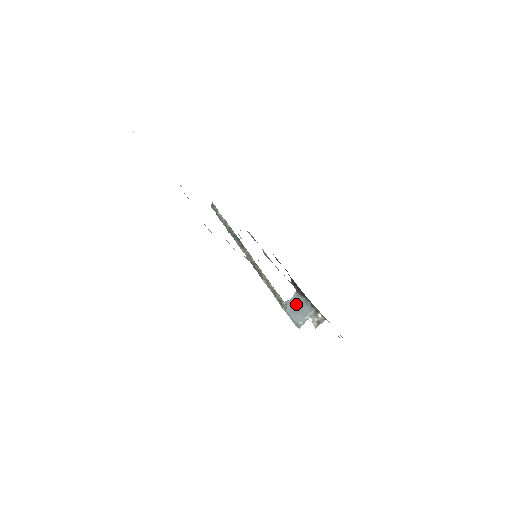
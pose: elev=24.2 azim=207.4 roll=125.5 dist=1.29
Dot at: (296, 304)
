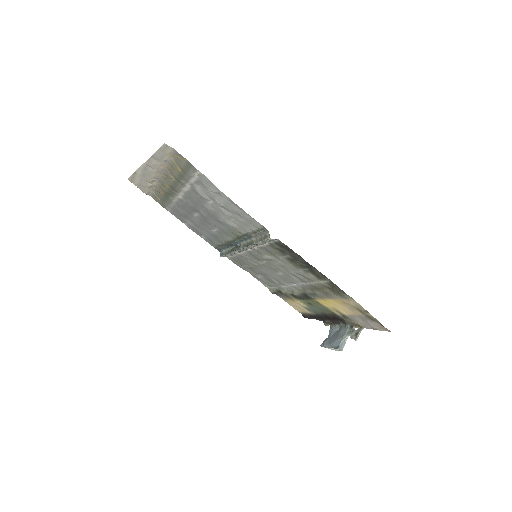
Dot at: (333, 335)
